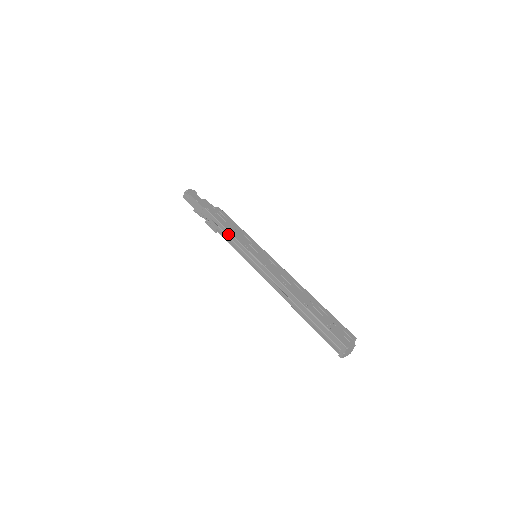
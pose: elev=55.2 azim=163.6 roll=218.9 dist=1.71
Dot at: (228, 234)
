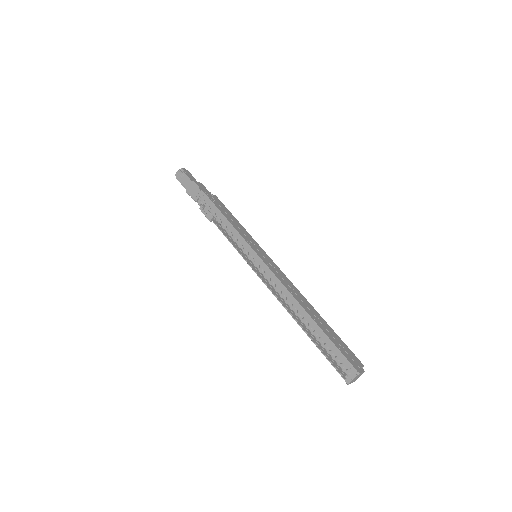
Dot at: (228, 225)
